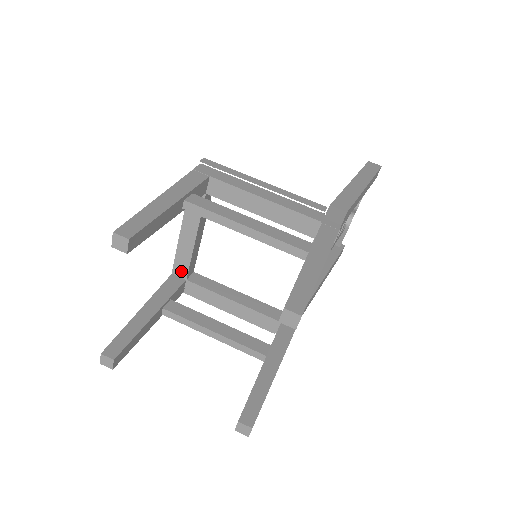
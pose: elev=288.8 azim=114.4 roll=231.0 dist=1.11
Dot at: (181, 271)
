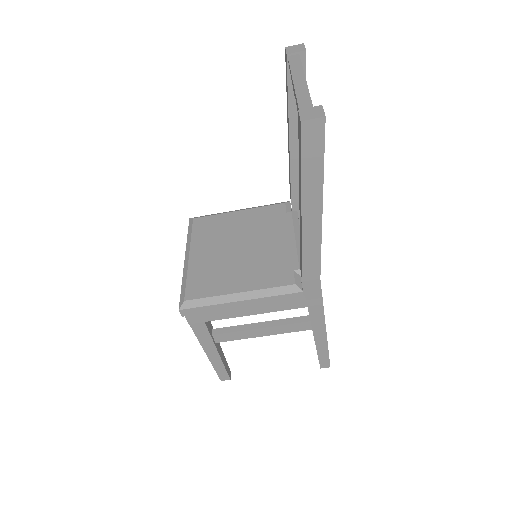
Dot at: occluded
